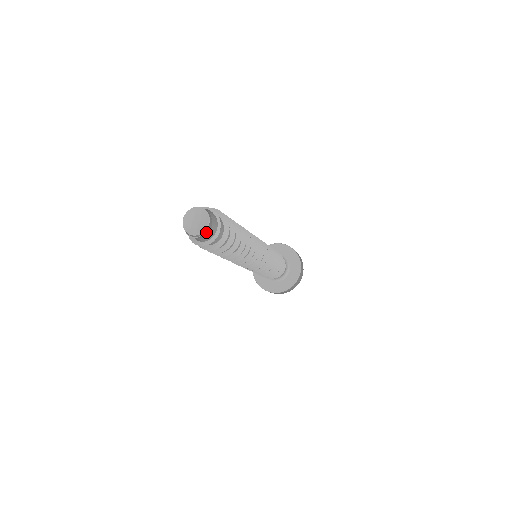
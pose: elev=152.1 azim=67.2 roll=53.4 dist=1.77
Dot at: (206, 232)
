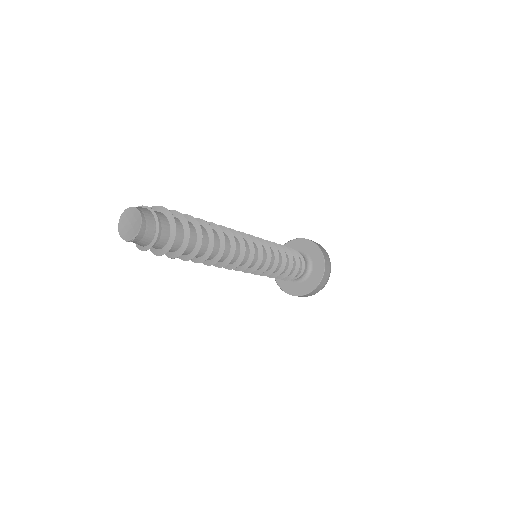
Dot at: (133, 241)
